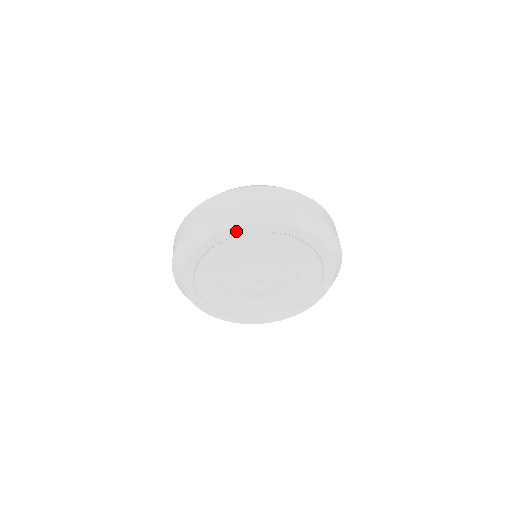
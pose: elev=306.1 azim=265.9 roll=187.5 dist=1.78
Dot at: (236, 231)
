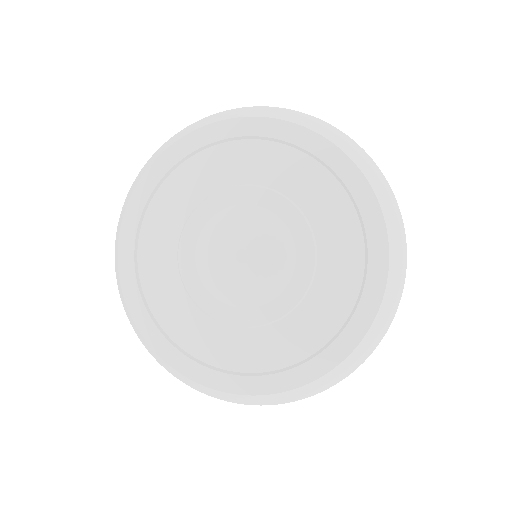
Dot at: (207, 135)
